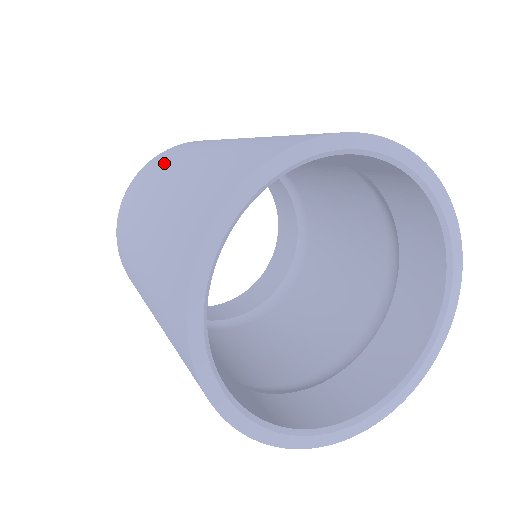
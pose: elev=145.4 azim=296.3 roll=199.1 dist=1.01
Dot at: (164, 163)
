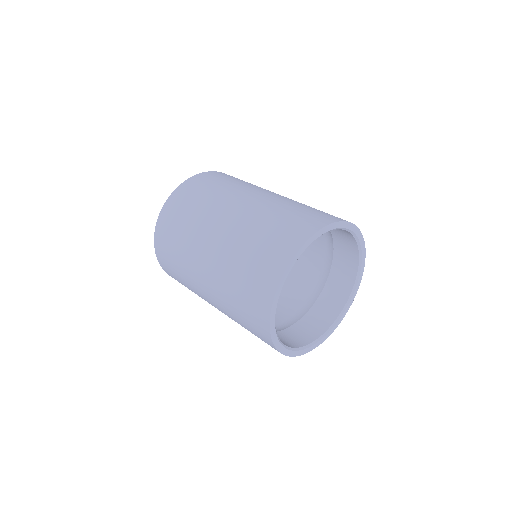
Dot at: (227, 184)
